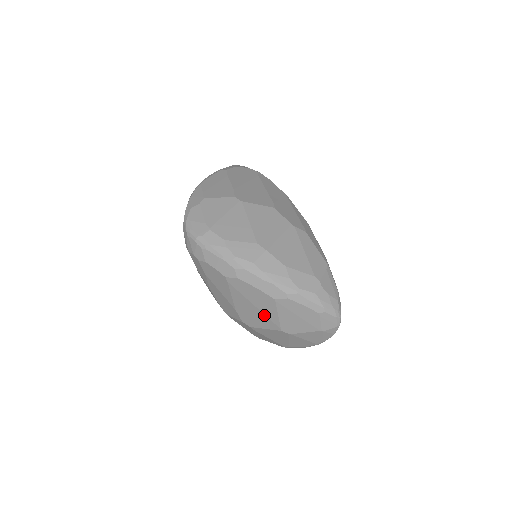
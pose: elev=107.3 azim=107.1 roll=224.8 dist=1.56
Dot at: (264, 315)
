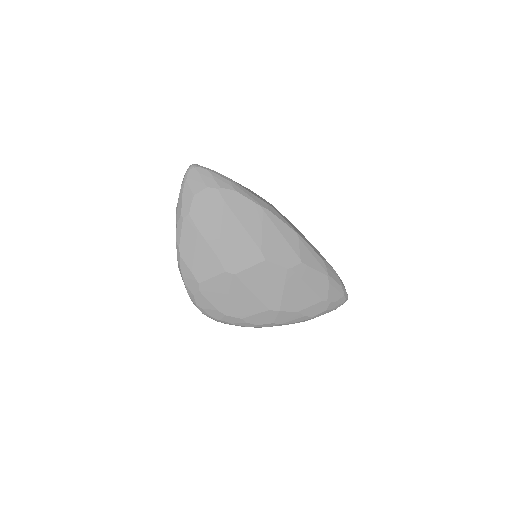
Dot at: occluded
